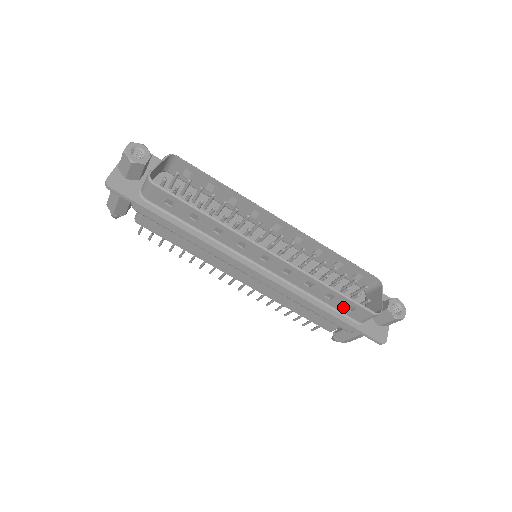
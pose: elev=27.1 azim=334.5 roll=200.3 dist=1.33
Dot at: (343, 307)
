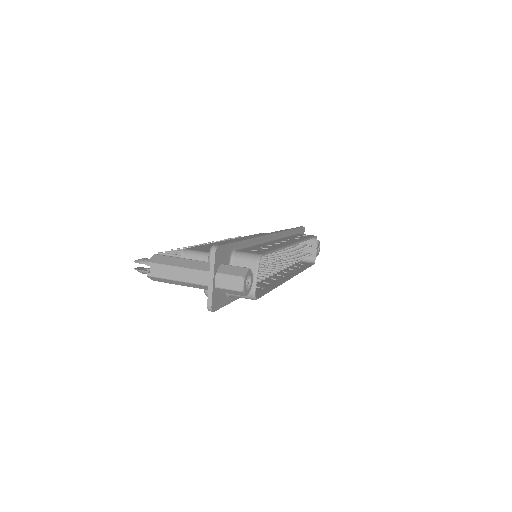
Dot at: occluded
